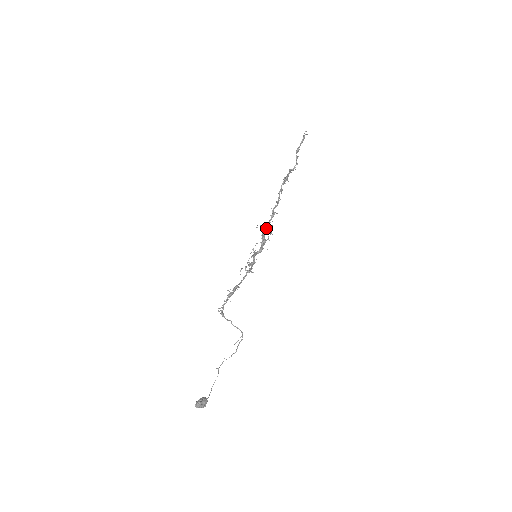
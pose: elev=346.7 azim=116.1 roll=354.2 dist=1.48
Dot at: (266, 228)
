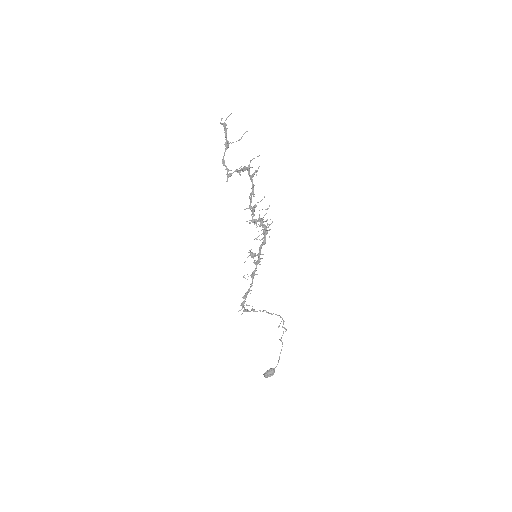
Dot at: (254, 224)
